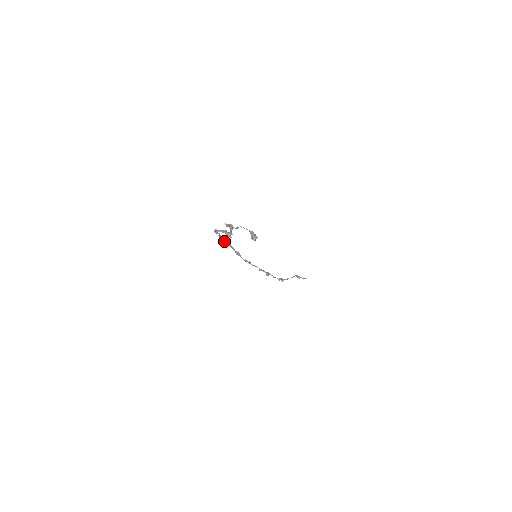
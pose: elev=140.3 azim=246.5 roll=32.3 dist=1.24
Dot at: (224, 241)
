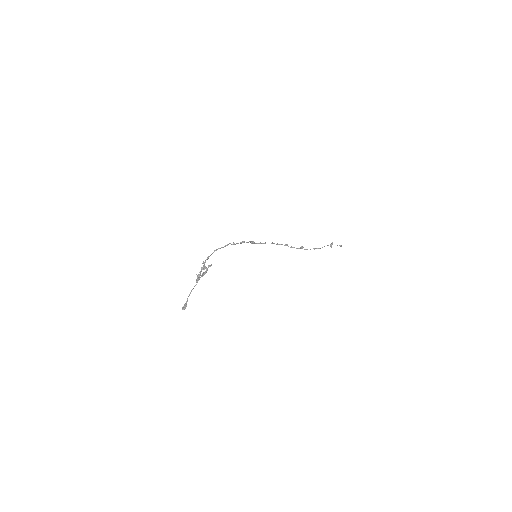
Dot at: (233, 244)
